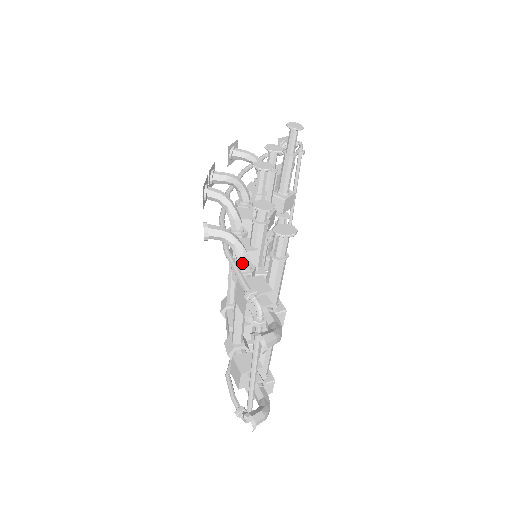
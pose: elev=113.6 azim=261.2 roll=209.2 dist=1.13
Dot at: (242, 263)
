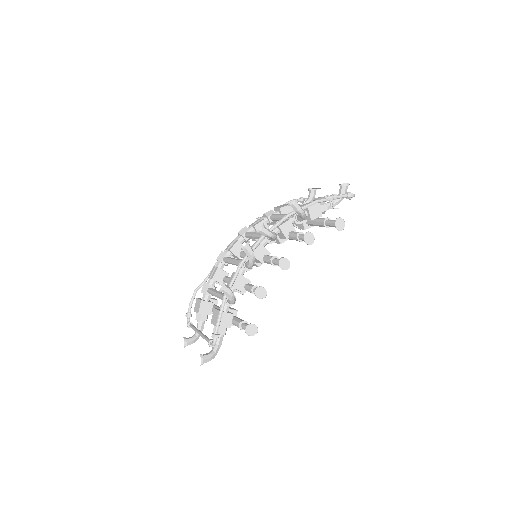
Dot at: (229, 303)
